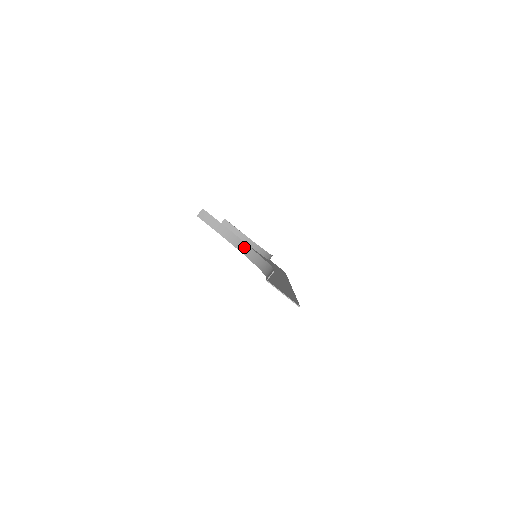
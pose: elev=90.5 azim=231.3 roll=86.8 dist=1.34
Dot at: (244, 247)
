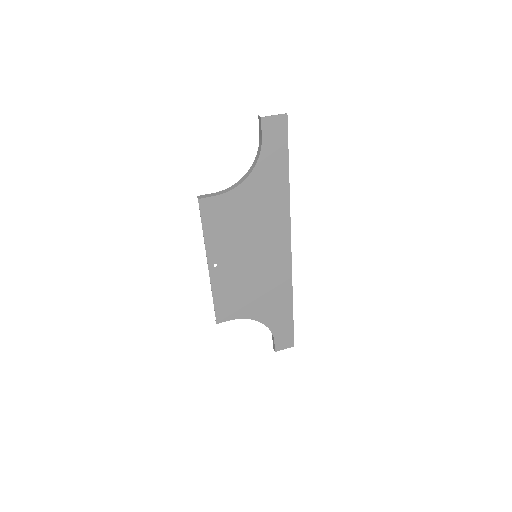
Dot at: (239, 182)
